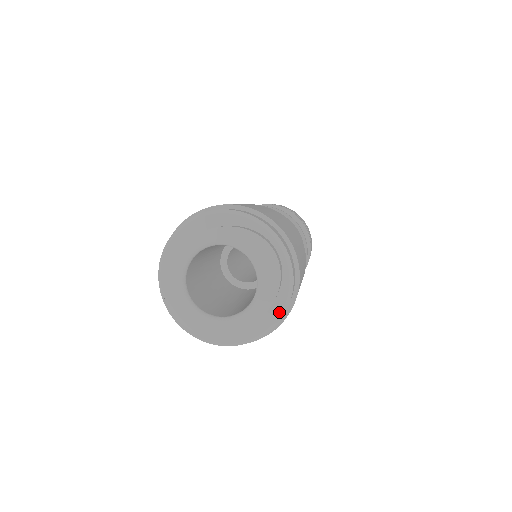
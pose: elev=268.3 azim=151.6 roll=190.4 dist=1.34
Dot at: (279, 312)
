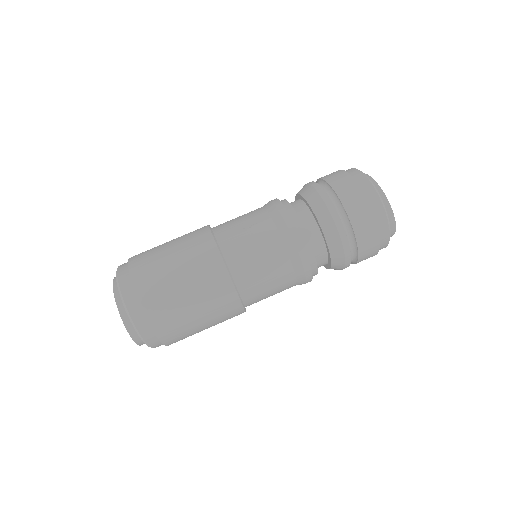
Dot at: occluded
